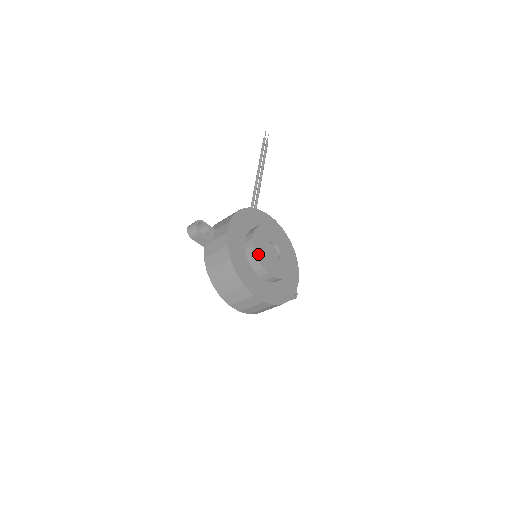
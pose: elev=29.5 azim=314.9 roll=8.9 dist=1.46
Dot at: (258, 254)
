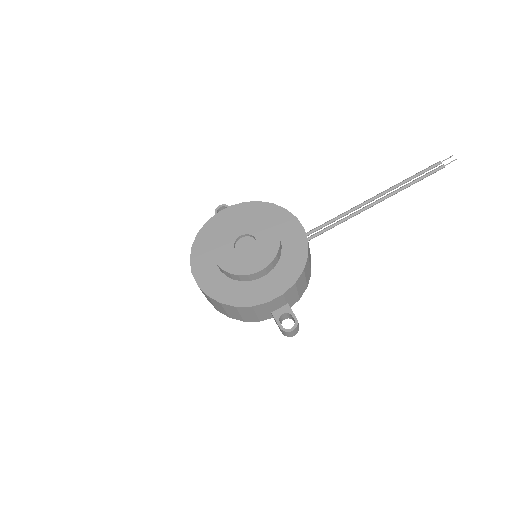
Dot at: (219, 237)
